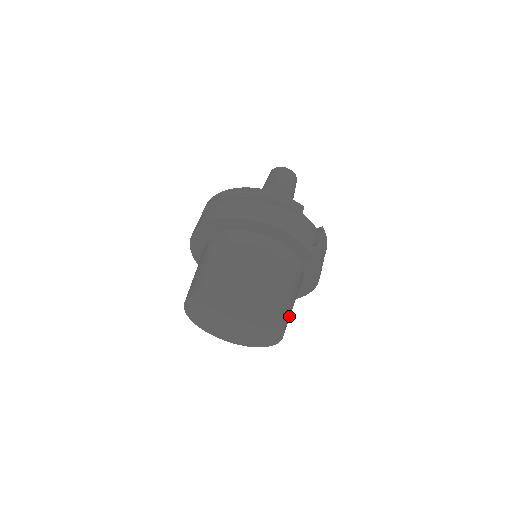
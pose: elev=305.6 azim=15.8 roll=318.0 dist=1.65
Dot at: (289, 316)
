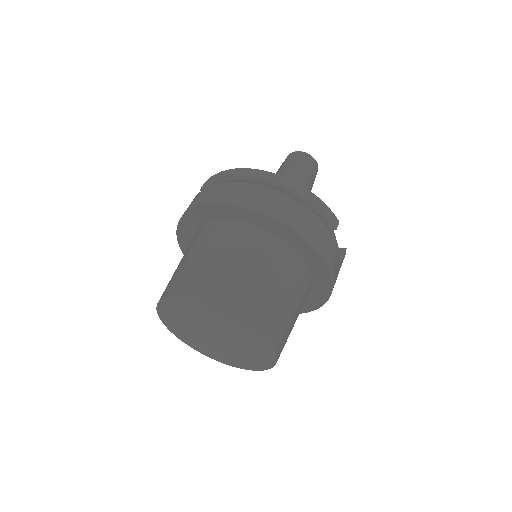
Dot at: occluded
